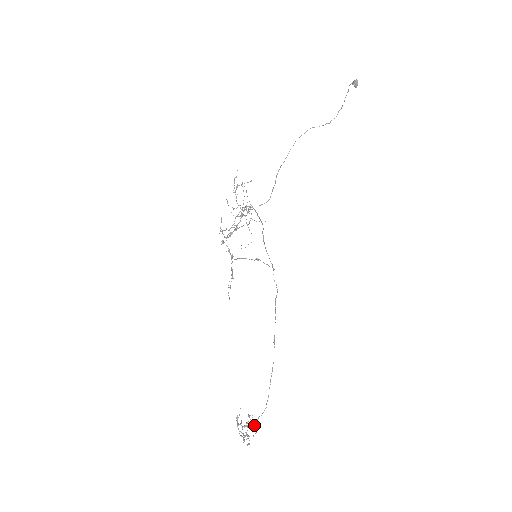
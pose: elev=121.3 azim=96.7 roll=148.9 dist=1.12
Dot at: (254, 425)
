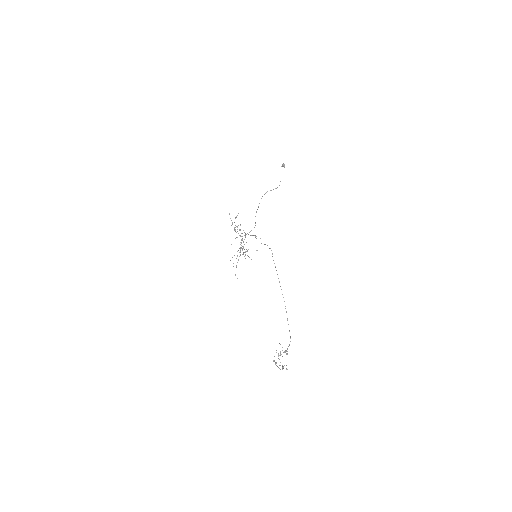
Dot at: occluded
